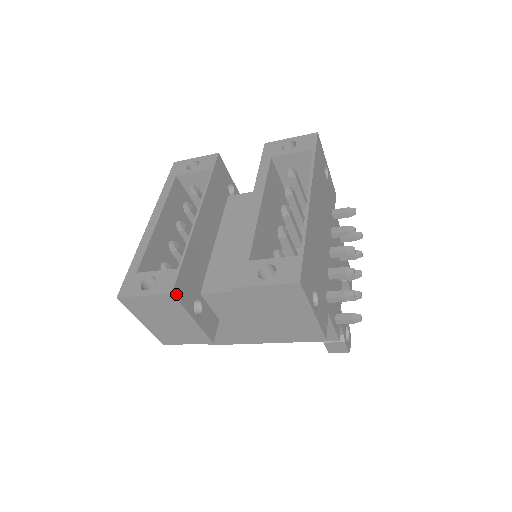
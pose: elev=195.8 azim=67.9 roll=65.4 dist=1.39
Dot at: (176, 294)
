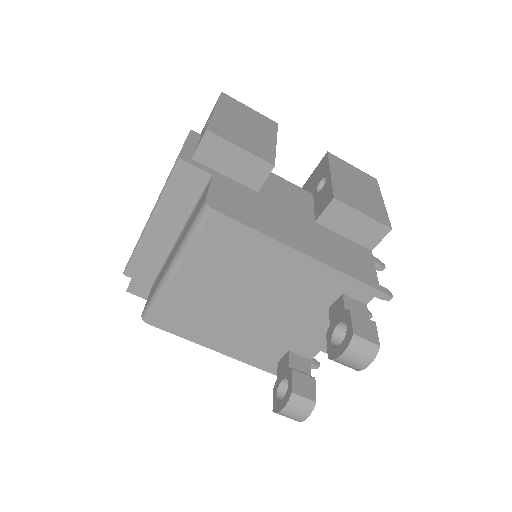
Dot at: occluded
